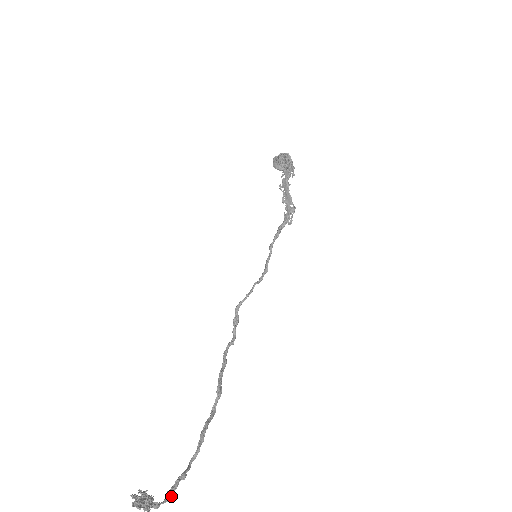
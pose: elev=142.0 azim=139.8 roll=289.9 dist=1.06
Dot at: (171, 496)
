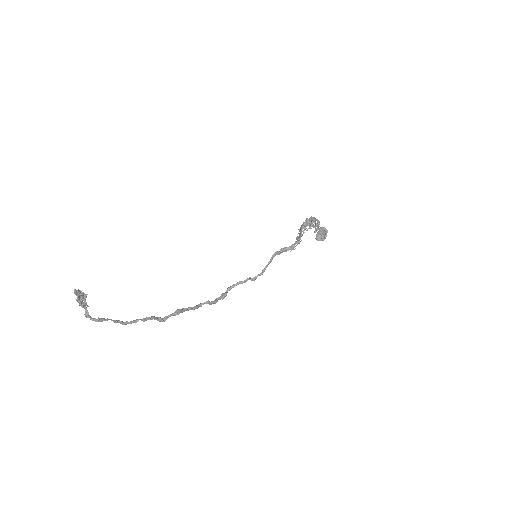
Dot at: (99, 318)
